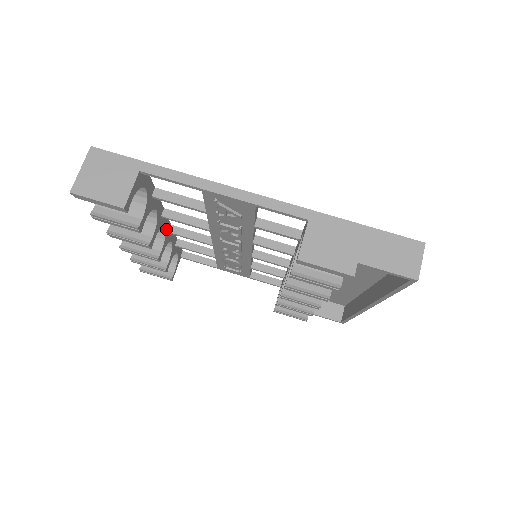
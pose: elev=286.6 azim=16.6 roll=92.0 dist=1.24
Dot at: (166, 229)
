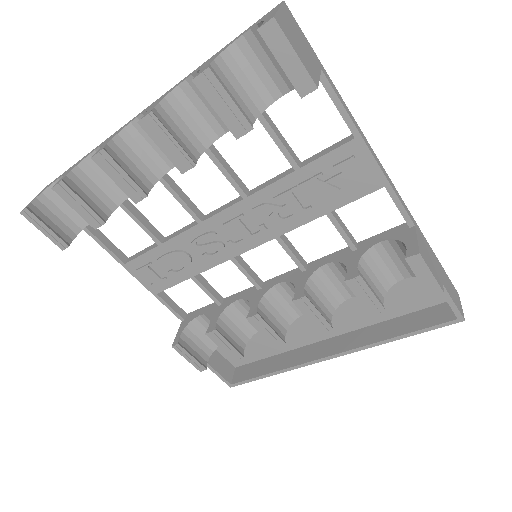
Dot at: (170, 168)
